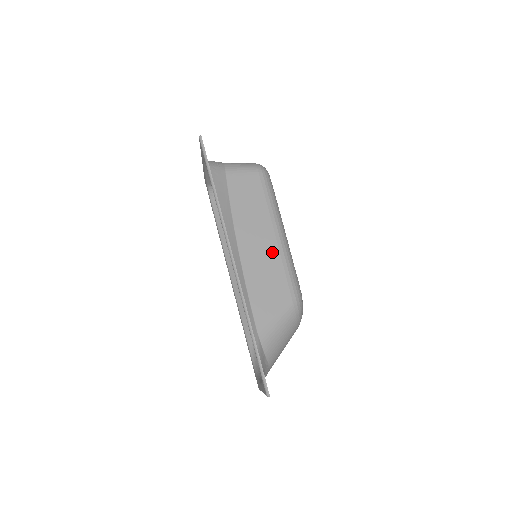
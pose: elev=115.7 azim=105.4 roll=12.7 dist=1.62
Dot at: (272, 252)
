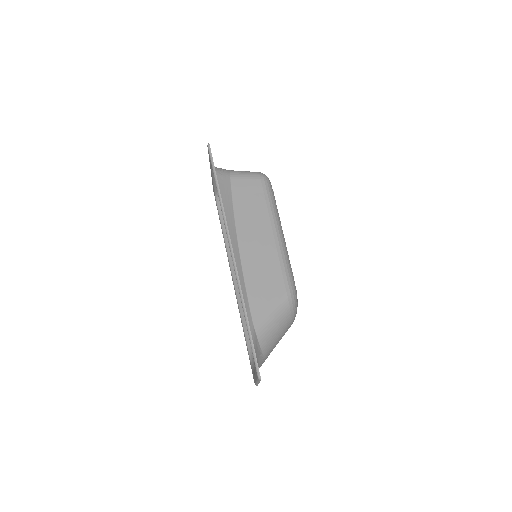
Dot at: (270, 249)
